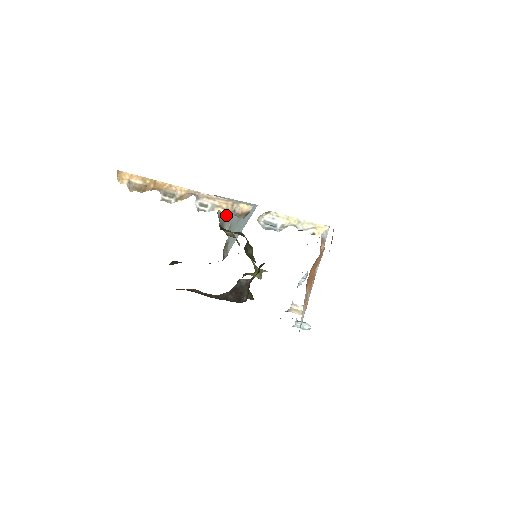
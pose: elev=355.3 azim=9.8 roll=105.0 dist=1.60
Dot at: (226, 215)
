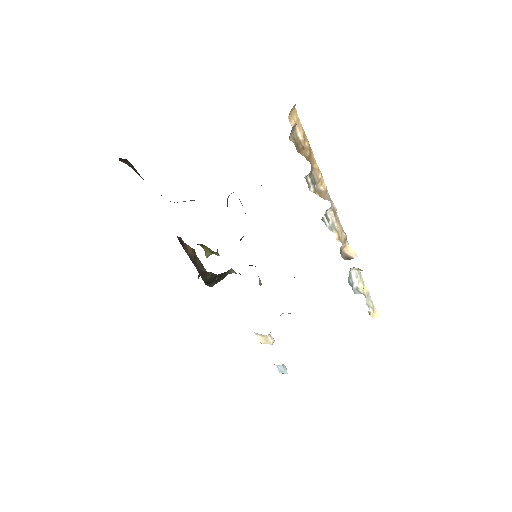
Dot at: occluded
